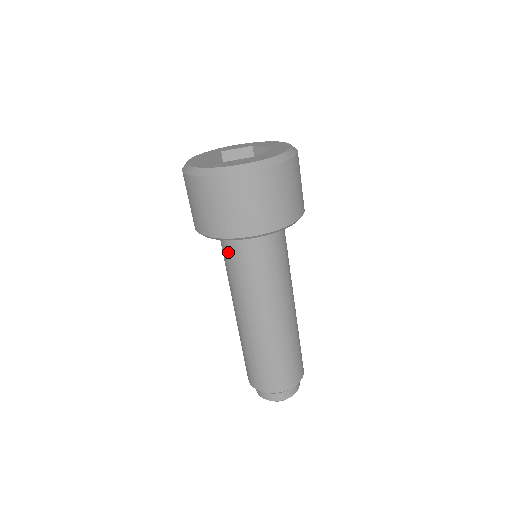
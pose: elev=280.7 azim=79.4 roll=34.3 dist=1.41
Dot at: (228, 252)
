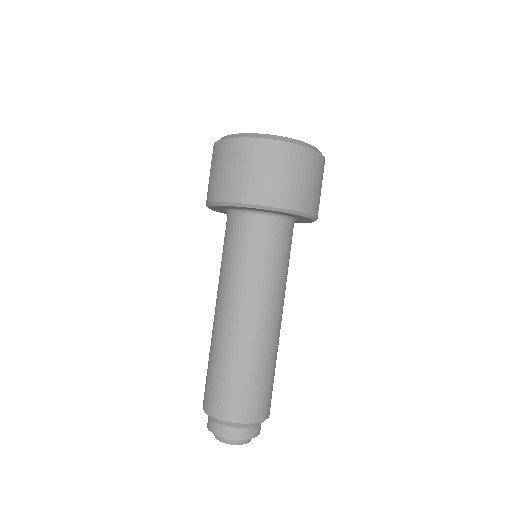
Dot at: (226, 233)
